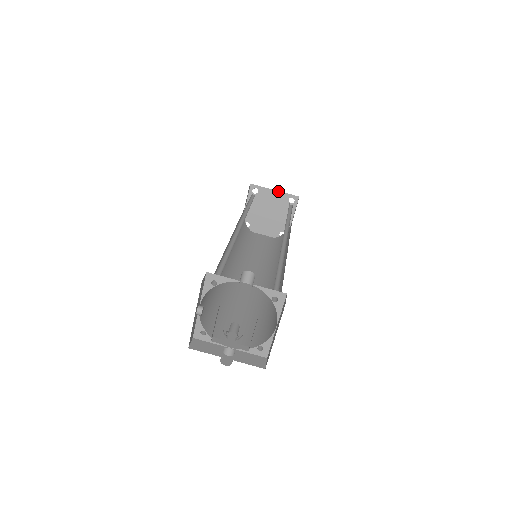
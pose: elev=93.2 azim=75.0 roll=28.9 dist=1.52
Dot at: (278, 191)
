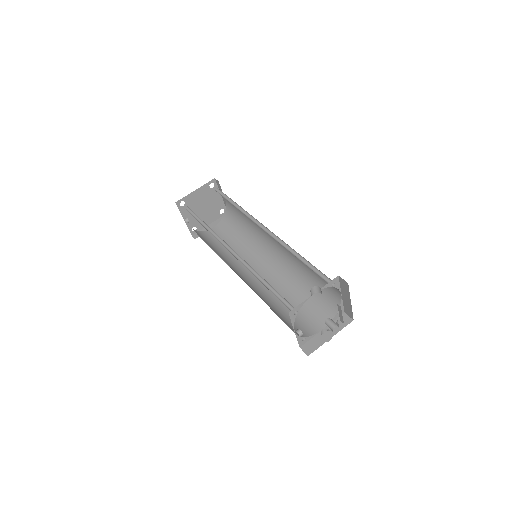
Dot at: (198, 189)
